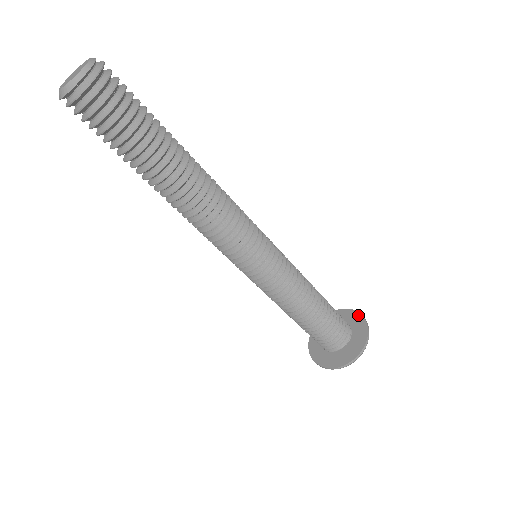
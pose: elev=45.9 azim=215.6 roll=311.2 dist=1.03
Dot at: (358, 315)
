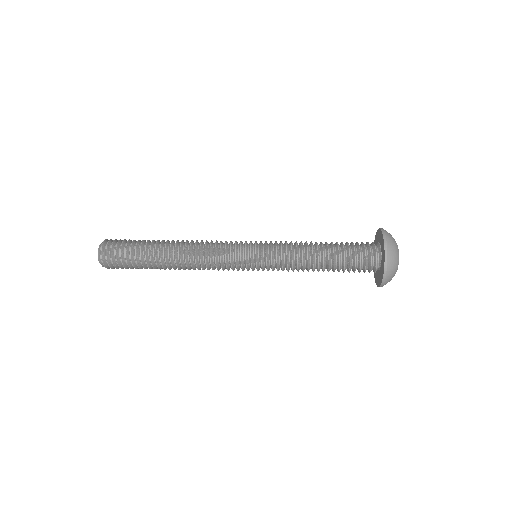
Dot at: (383, 262)
